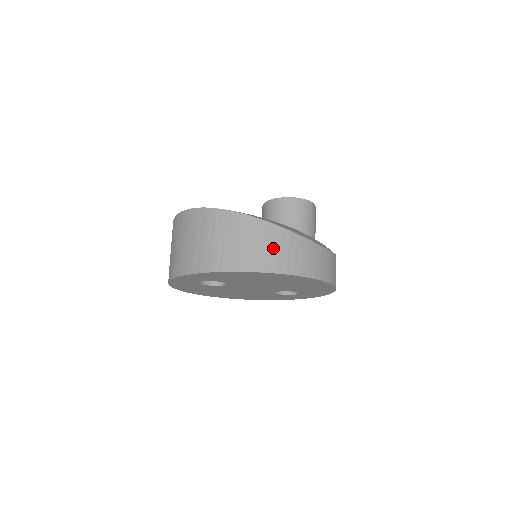
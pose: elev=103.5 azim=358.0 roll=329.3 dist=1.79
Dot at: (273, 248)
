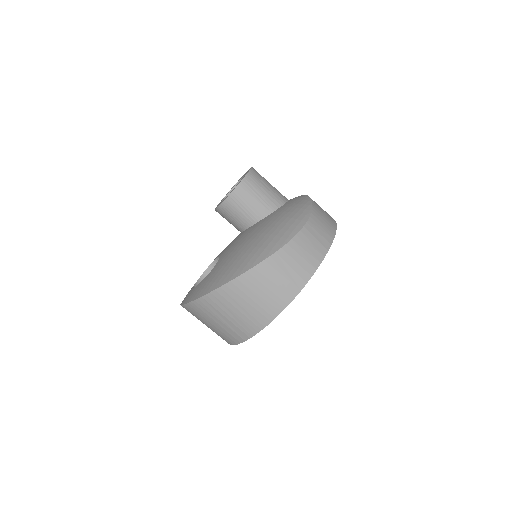
Dot at: (279, 278)
